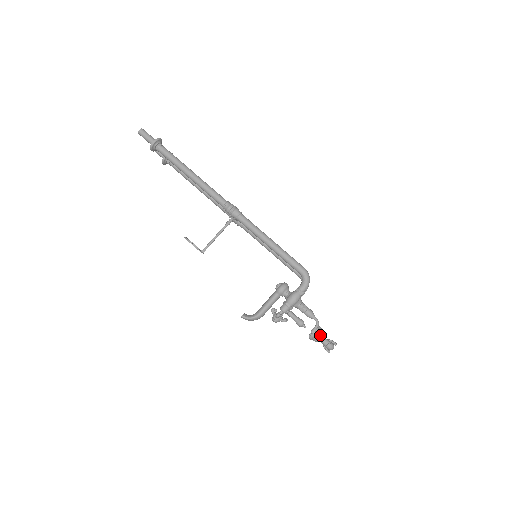
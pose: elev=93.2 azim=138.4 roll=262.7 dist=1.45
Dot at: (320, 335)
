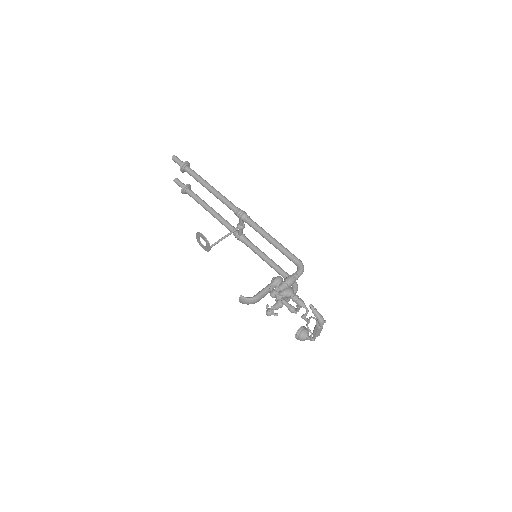
Dot at: (313, 306)
